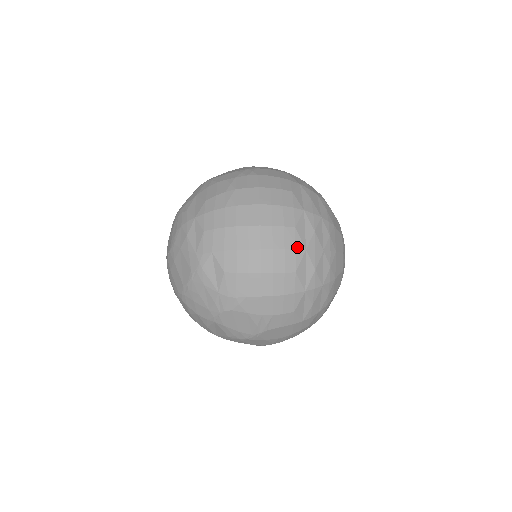
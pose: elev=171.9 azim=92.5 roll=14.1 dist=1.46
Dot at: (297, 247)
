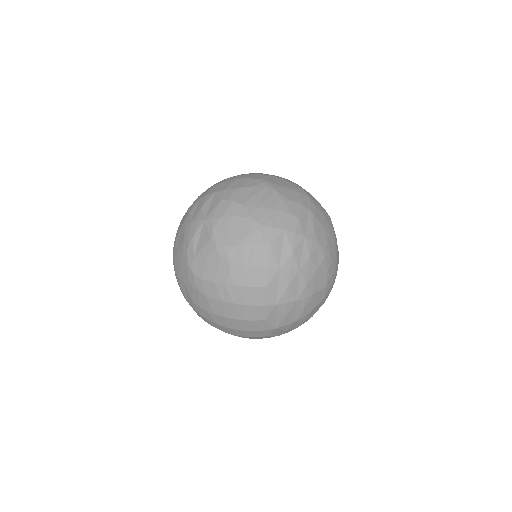
Dot at: occluded
